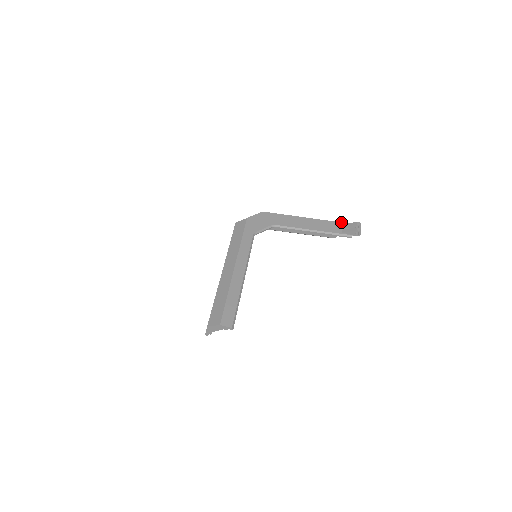
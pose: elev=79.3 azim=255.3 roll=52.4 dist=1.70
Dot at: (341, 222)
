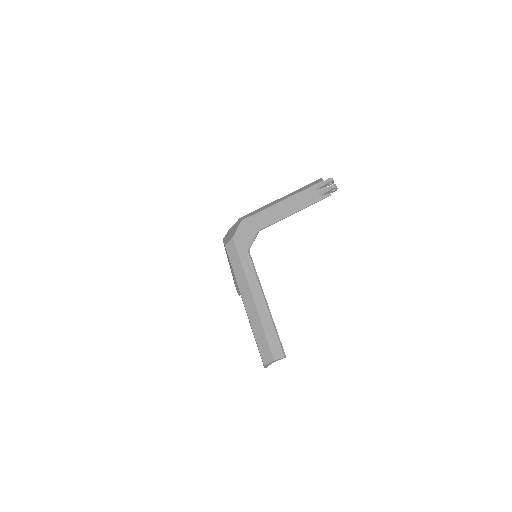
Dot at: (313, 185)
